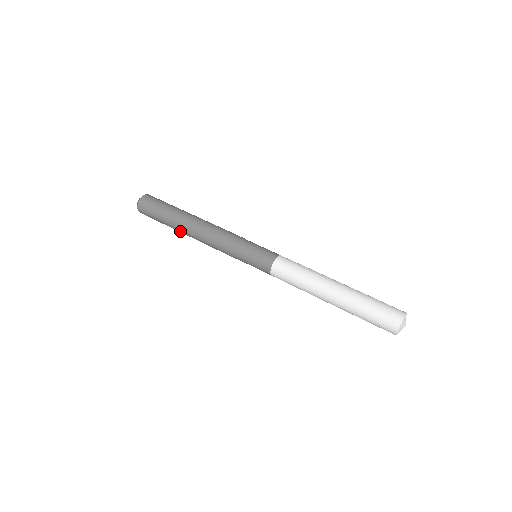
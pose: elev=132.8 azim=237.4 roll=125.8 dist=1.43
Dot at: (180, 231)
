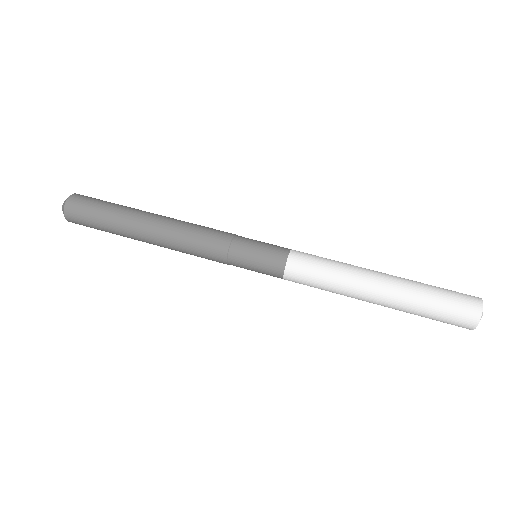
Dot at: occluded
